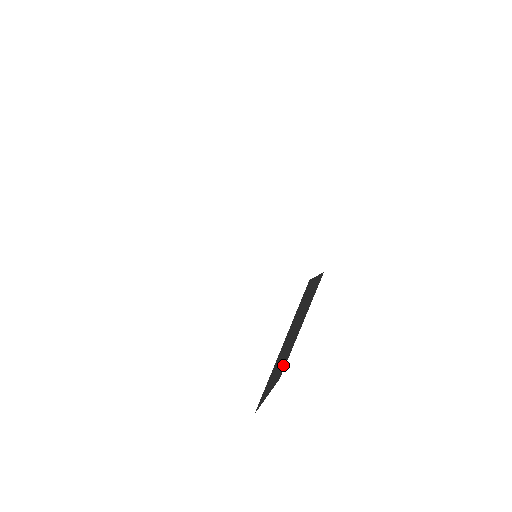
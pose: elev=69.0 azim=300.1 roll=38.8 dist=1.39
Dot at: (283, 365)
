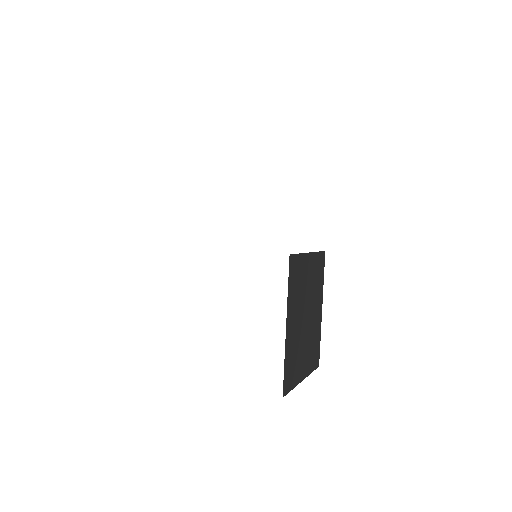
Dot at: (313, 351)
